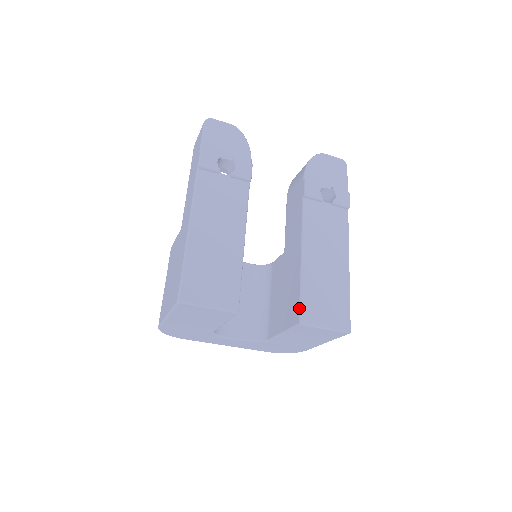
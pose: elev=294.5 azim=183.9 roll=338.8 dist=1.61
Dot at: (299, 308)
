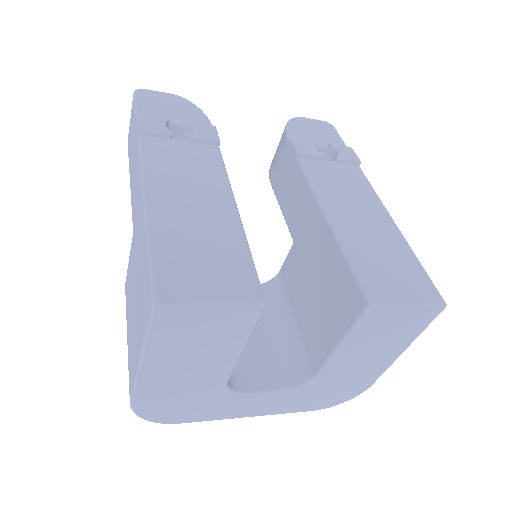
Dot at: (357, 284)
